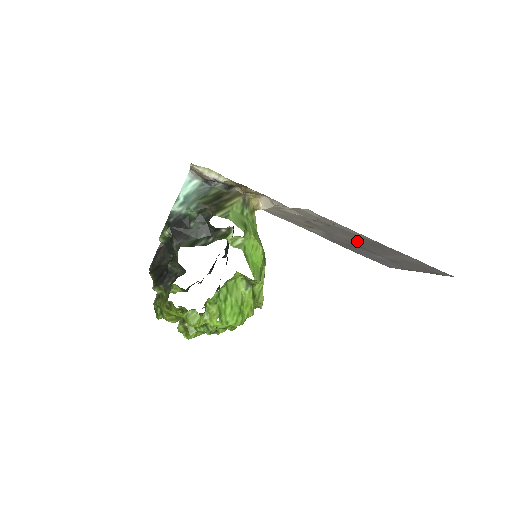
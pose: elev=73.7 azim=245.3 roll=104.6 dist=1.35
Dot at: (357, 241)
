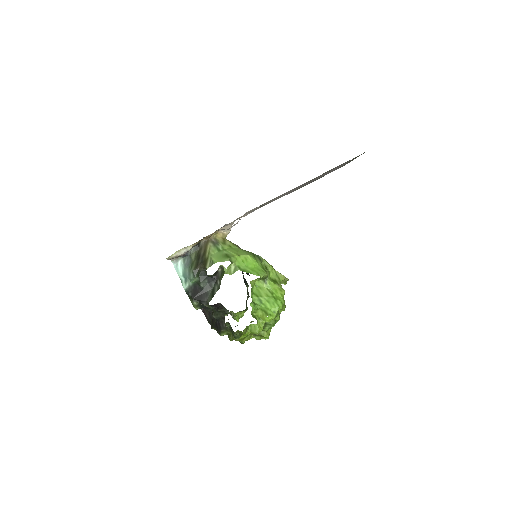
Dot at: occluded
